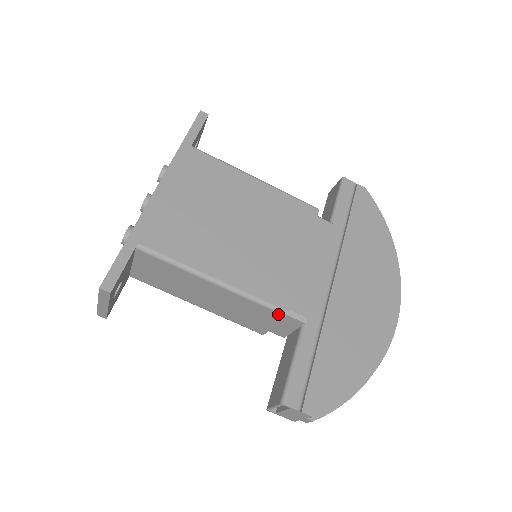
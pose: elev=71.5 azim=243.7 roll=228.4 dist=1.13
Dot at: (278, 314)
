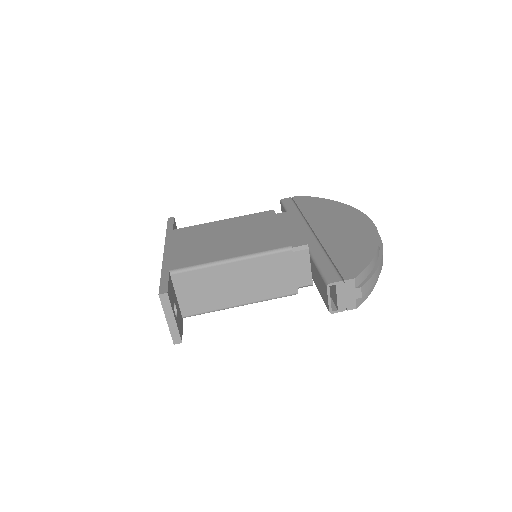
Dot at: (286, 253)
